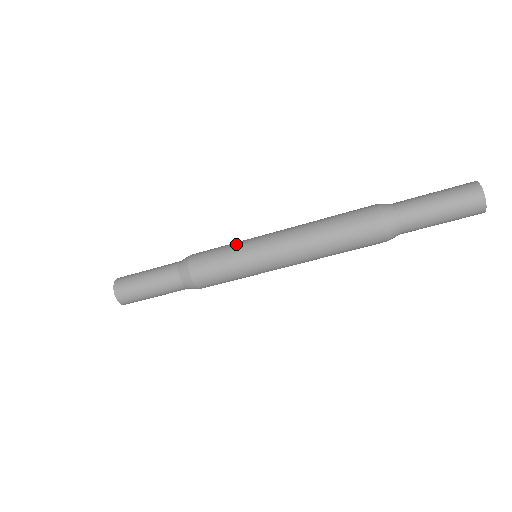
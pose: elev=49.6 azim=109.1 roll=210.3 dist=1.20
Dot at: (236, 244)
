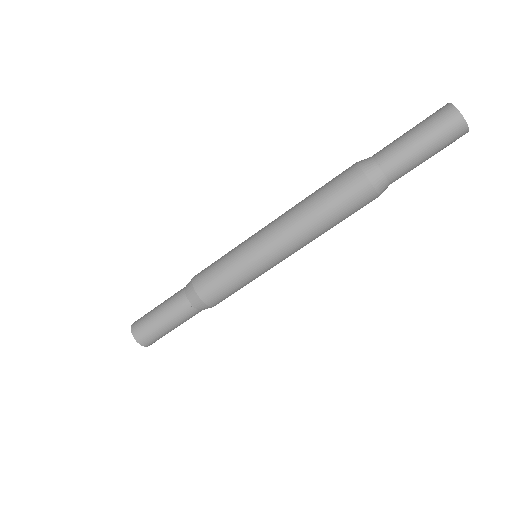
Dot at: (232, 253)
